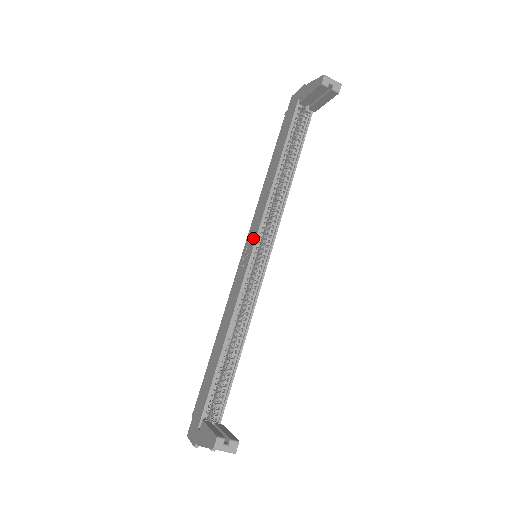
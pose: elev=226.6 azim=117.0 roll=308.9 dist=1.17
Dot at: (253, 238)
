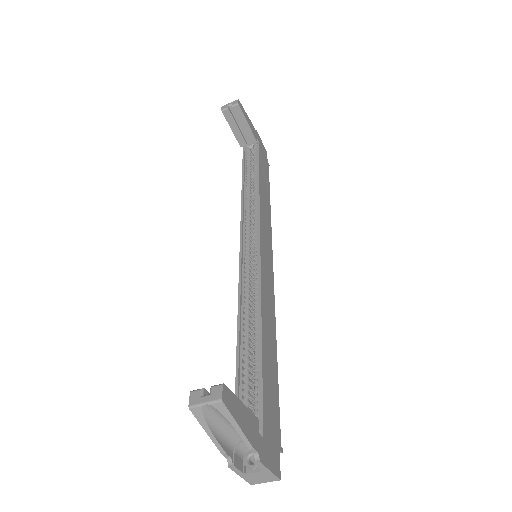
Dot at: occluded
